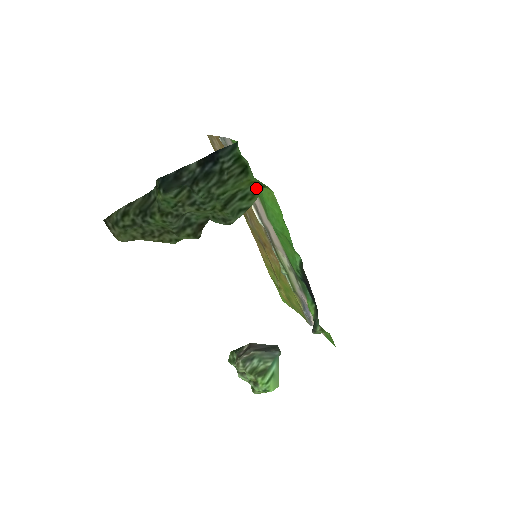
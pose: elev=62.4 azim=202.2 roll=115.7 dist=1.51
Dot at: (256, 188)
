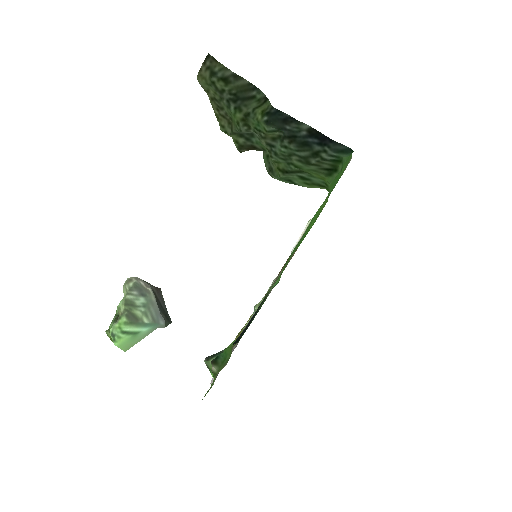
Dot at: (321, 183)
